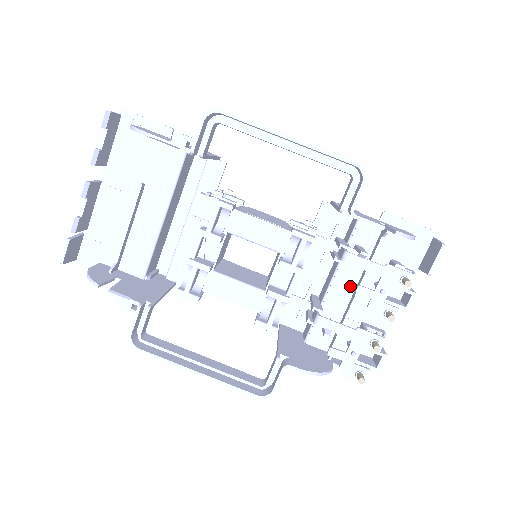
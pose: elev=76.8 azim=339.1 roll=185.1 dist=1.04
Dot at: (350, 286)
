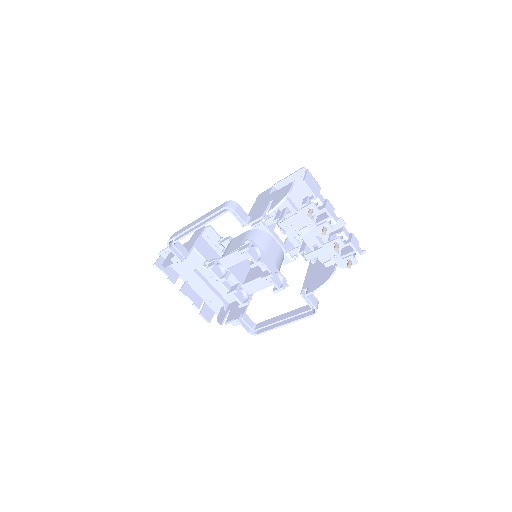
Dot at: occluded
